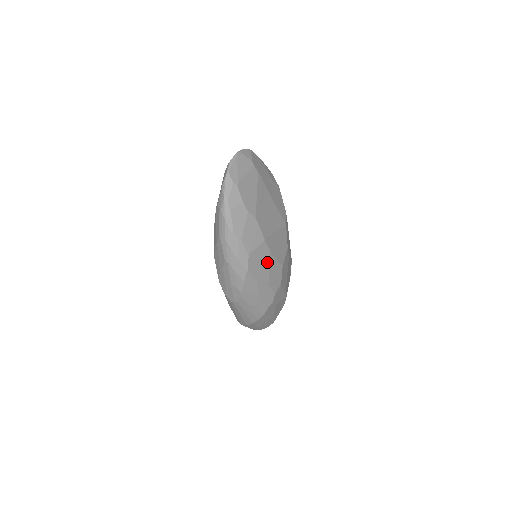
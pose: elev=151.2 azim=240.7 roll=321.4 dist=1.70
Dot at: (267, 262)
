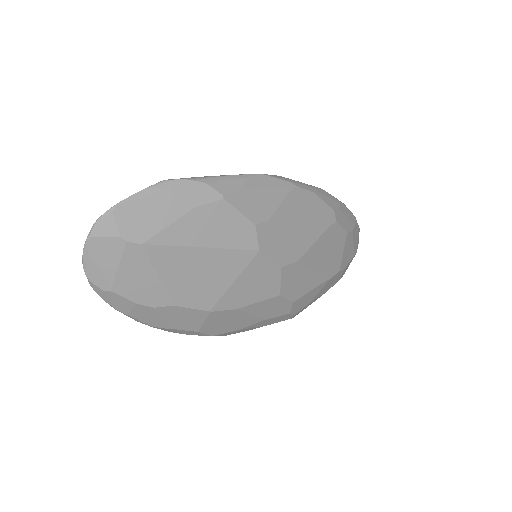
Dot at: (240, 315)
